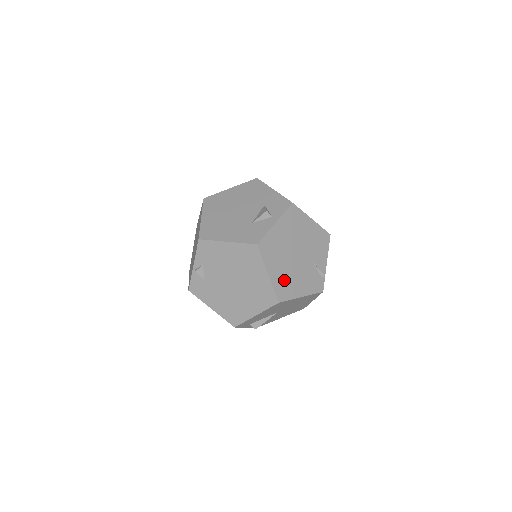
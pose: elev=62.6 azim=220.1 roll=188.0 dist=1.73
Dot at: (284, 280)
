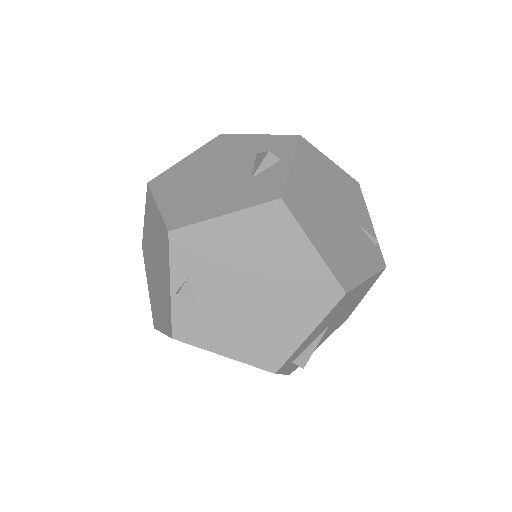
Dot at: (337, 255)
